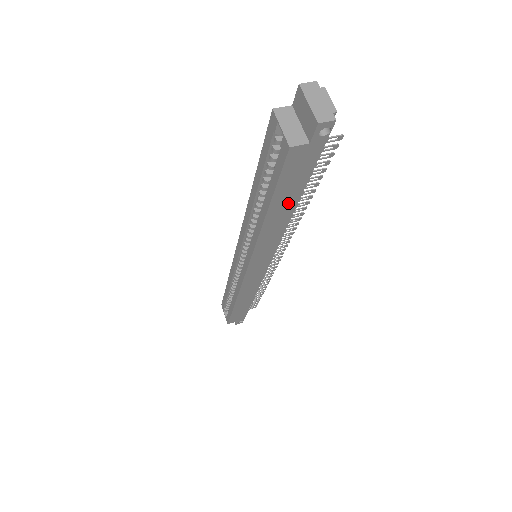
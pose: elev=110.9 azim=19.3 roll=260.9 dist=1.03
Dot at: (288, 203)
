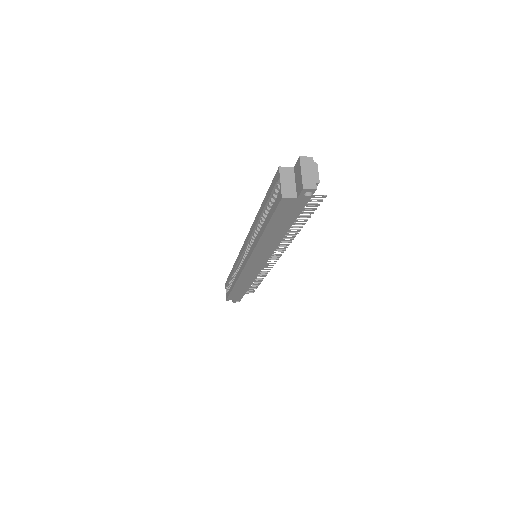
Dot at: (280, 229)
